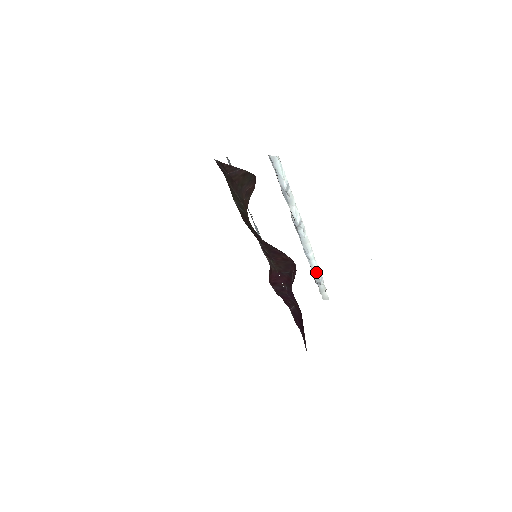
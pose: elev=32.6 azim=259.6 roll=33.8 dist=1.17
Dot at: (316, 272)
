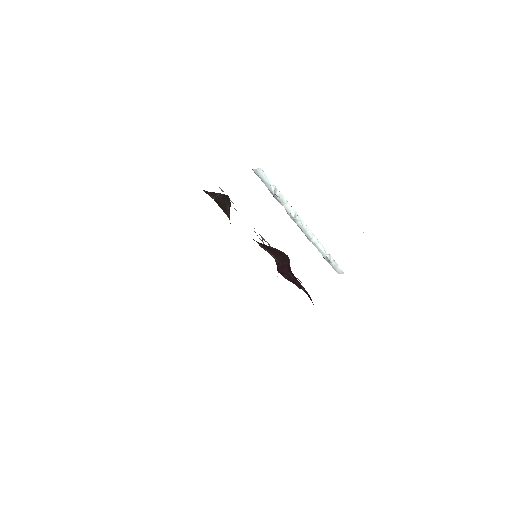
Dot at: (324, 253)
